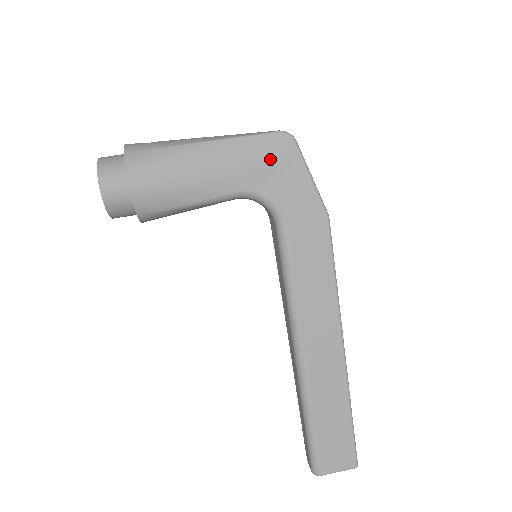
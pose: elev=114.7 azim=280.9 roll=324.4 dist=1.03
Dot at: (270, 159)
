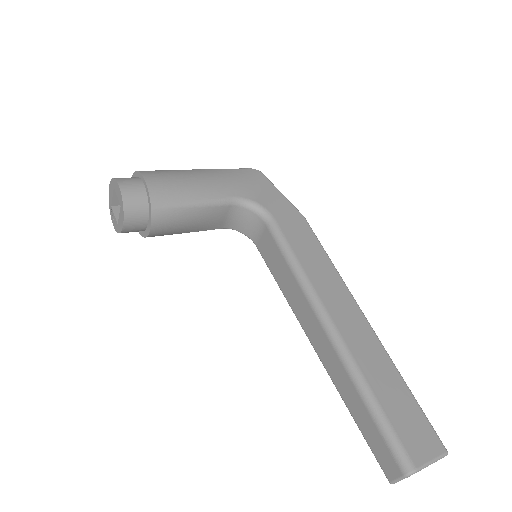
Dot at: (249, 180)
